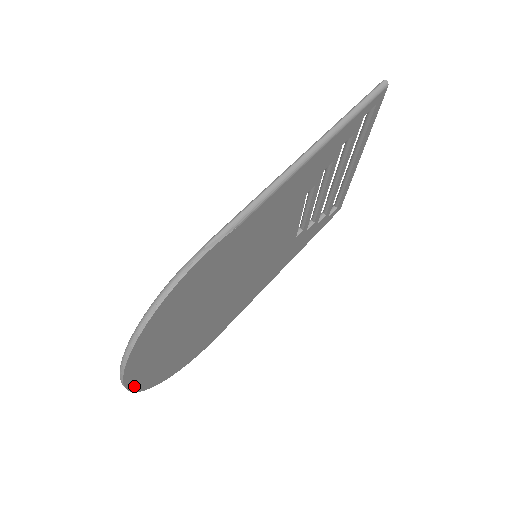
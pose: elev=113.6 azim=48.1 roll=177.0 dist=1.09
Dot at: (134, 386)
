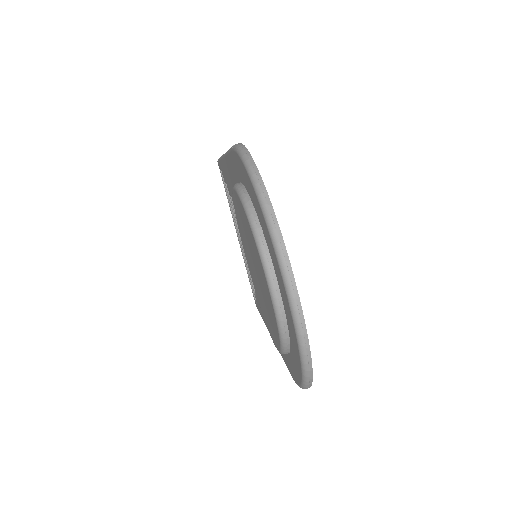
Dot at: (299, 304)
